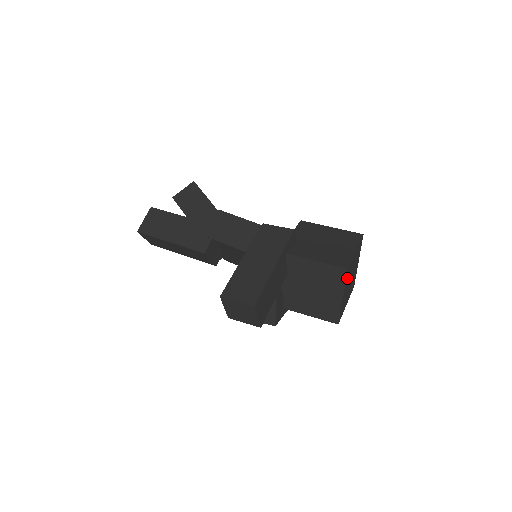
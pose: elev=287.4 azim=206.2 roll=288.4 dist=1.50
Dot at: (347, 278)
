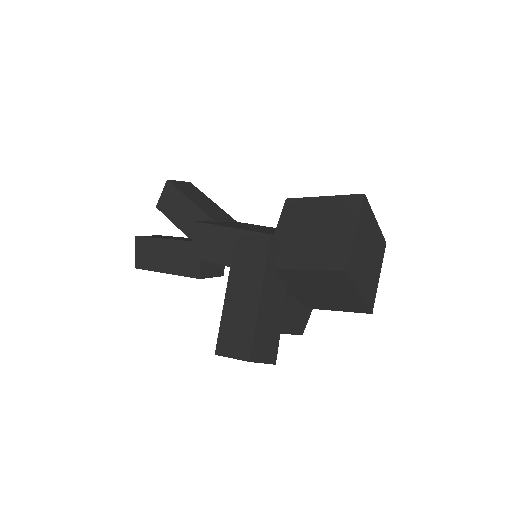
Dot at: (355, 272)
